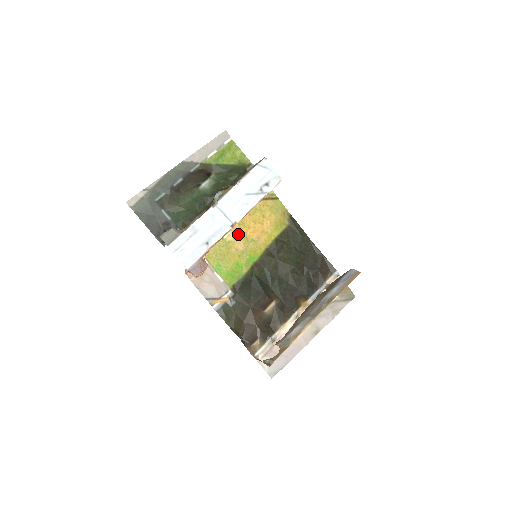
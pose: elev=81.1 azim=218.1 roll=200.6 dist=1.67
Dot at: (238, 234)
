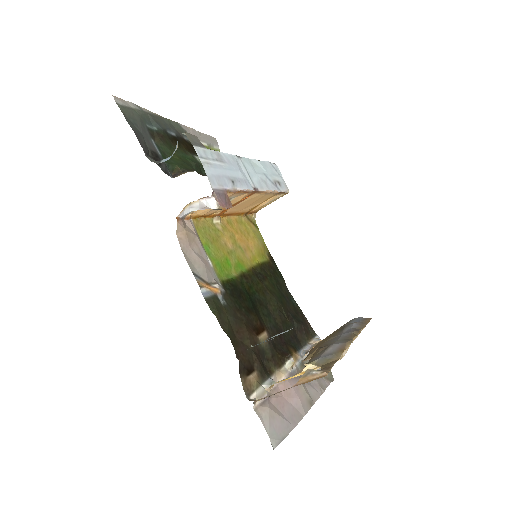
Dot at: (227, 230)
